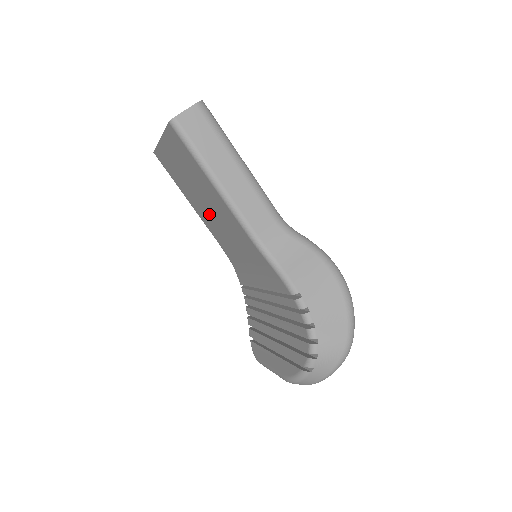
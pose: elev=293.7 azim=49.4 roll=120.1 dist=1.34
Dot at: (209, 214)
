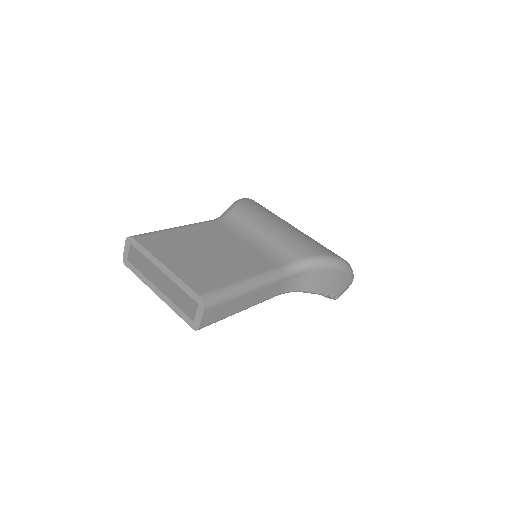
Dot at: occluded
